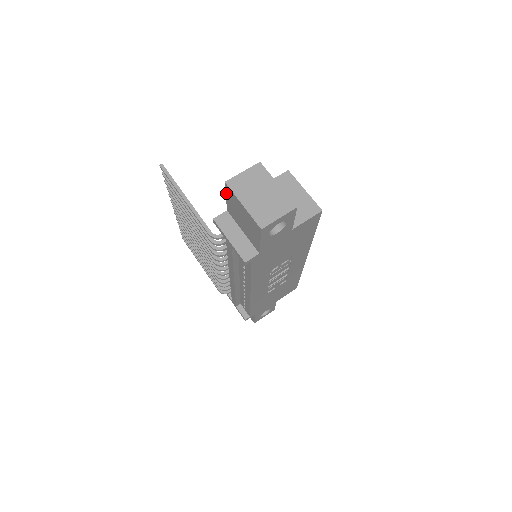
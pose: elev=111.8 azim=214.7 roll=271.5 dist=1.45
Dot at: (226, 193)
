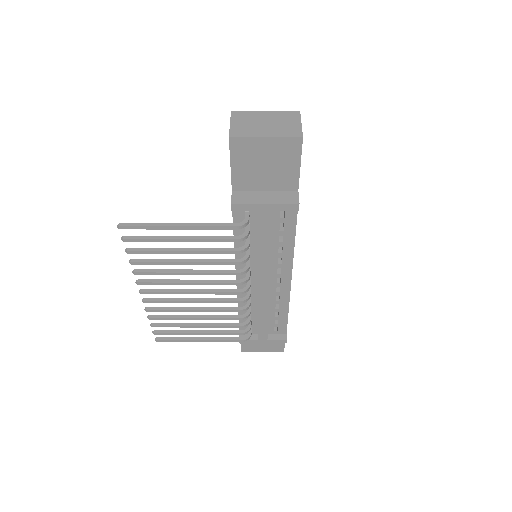
Dot at: (231, 157)
